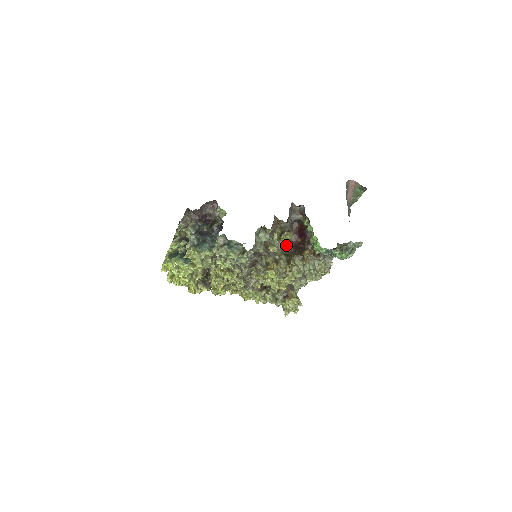
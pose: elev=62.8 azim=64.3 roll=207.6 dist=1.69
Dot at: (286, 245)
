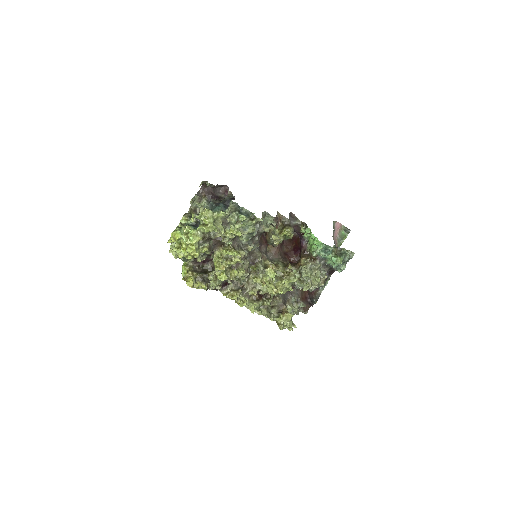
Dot at: (282, 258)
